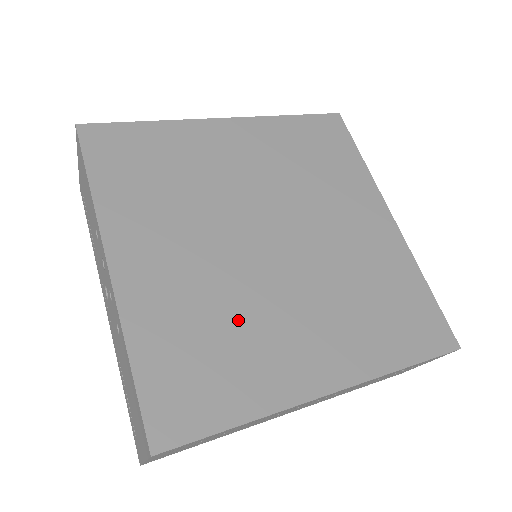
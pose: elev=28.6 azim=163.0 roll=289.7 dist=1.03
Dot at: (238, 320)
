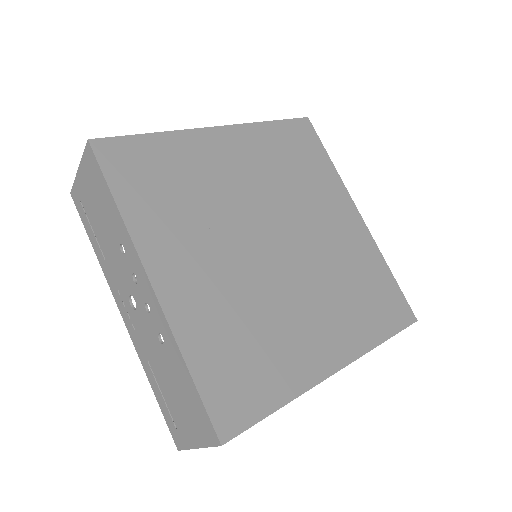
Dot at: (263, 320)
